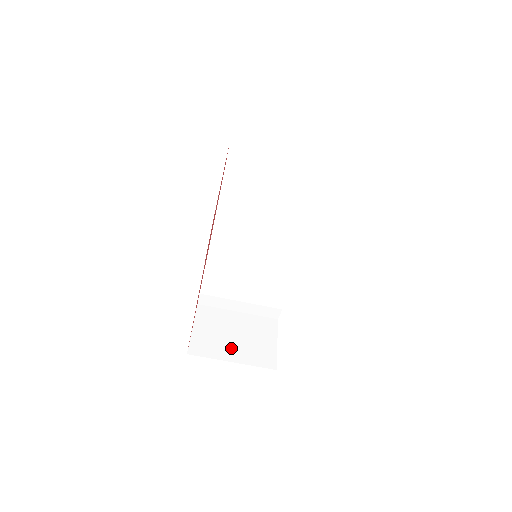
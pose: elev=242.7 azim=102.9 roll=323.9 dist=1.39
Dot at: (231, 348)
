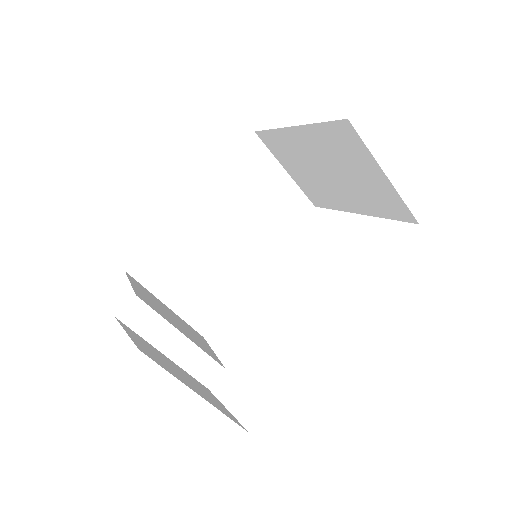
Dot at: (185, 380)
